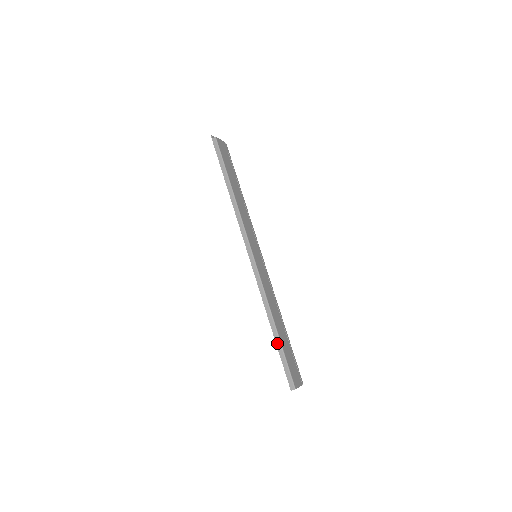
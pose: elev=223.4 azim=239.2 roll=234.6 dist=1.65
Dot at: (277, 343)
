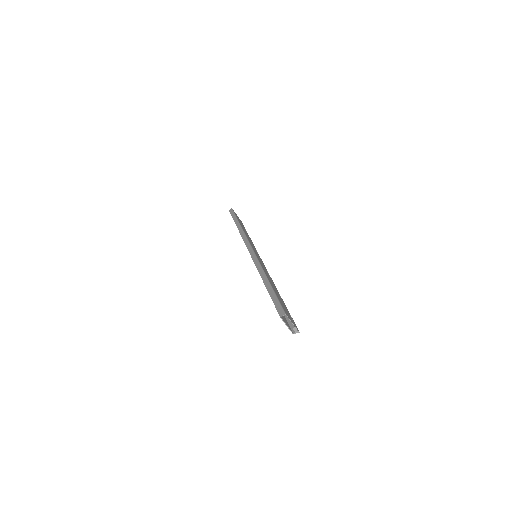
Dot at: (268, 289)
